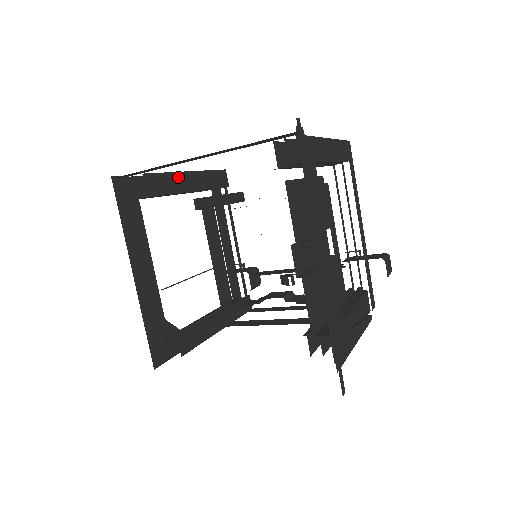
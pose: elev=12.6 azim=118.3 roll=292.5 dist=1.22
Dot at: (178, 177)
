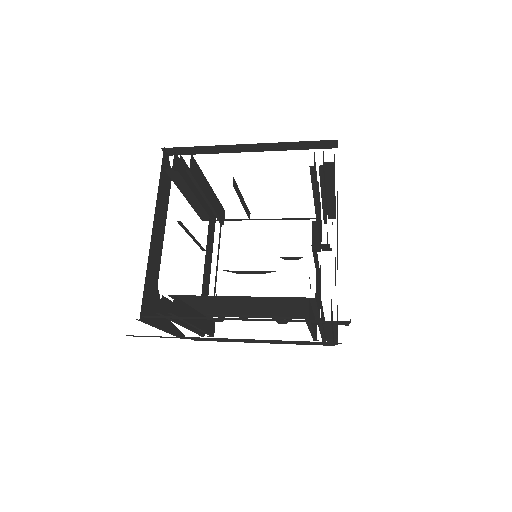
Dot at: (205, 181)
